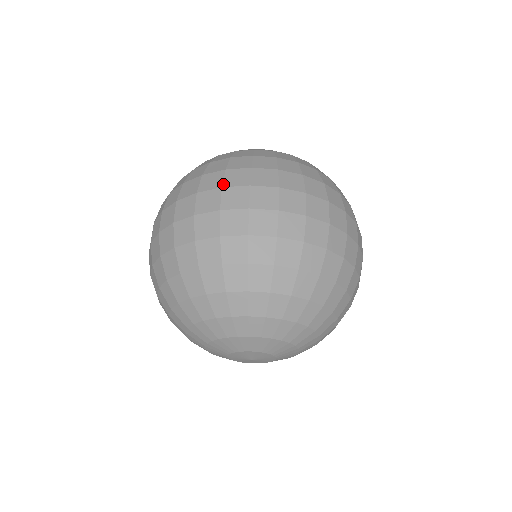
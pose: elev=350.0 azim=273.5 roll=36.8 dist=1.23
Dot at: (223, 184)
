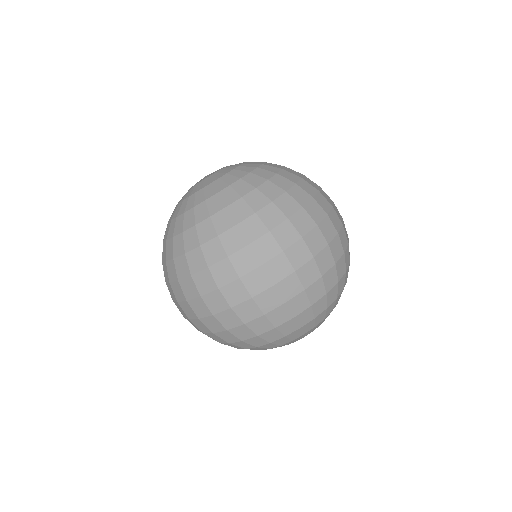
Dot at: (260, 261)
